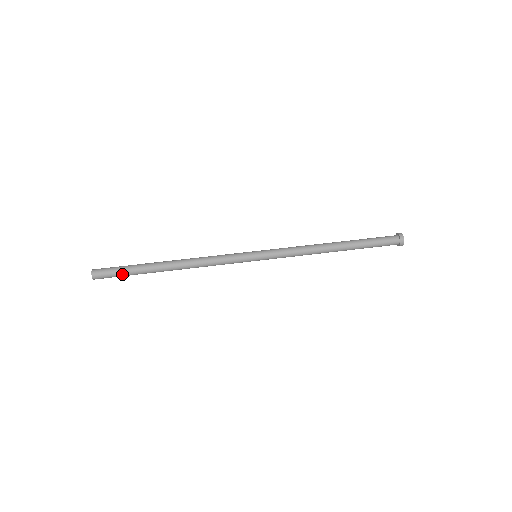
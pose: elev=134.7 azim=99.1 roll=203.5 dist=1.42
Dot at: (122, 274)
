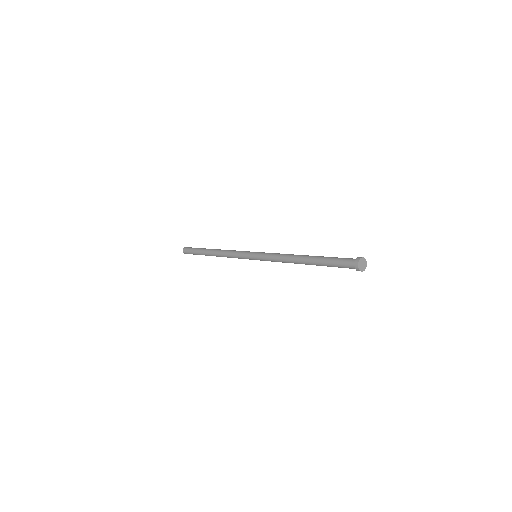
Dot at: (193, 252)
